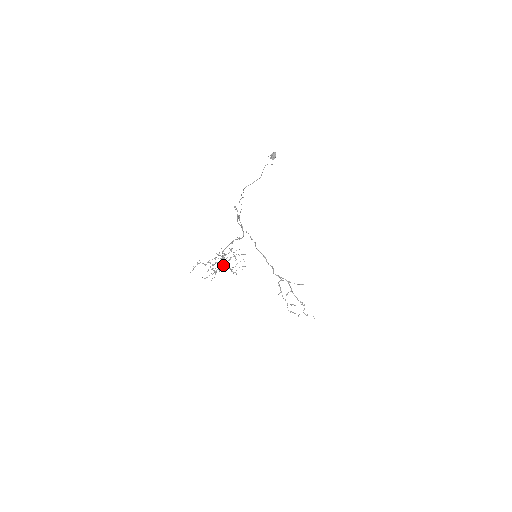
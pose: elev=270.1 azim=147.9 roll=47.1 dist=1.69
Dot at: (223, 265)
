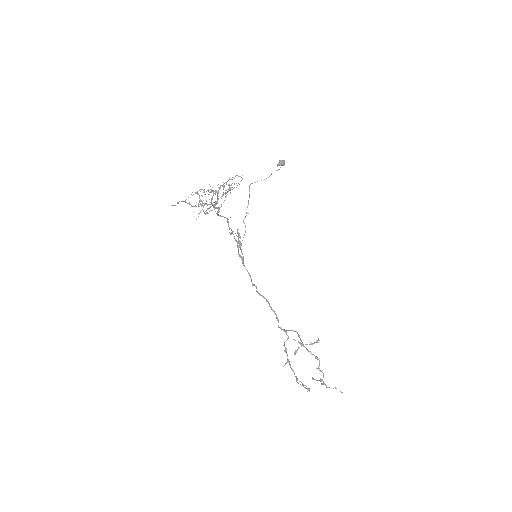
Dot at: (215, 191)
